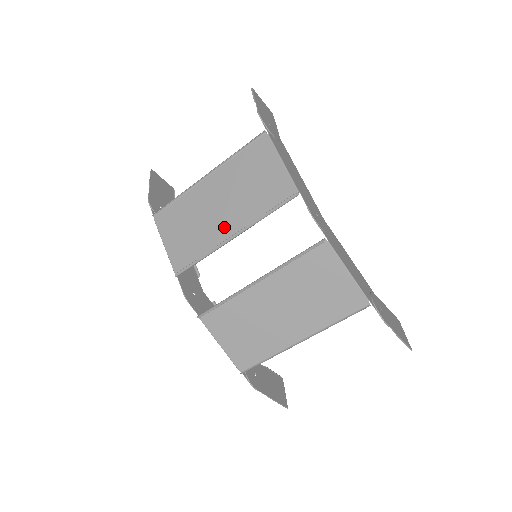
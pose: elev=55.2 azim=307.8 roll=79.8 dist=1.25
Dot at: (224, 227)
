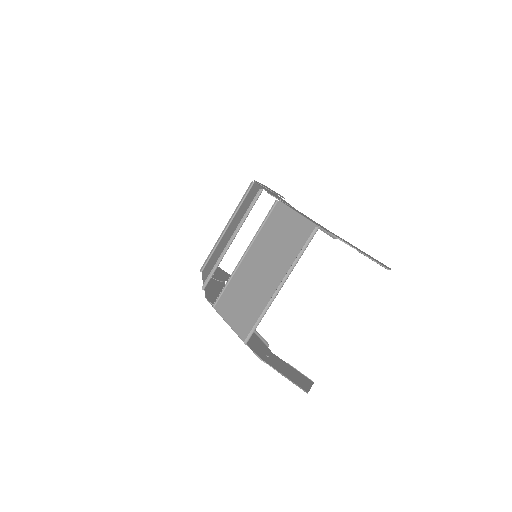
Dot at: occluded
